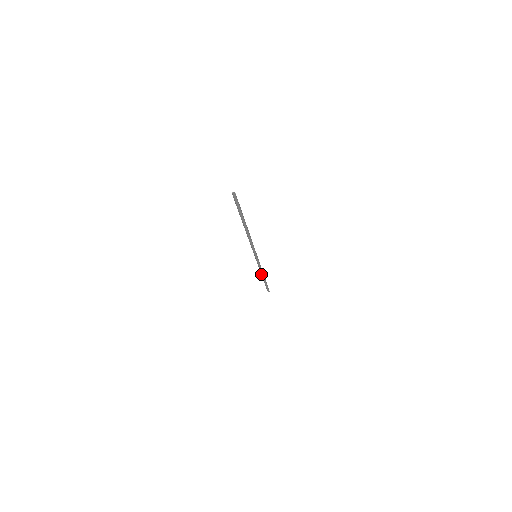
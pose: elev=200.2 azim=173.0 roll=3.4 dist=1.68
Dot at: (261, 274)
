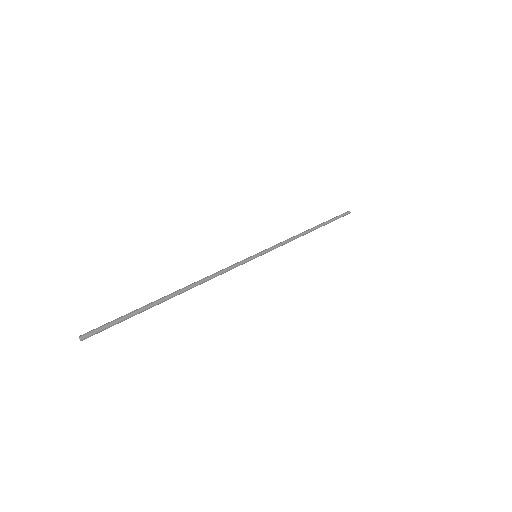
Dot at: (301, 233)
